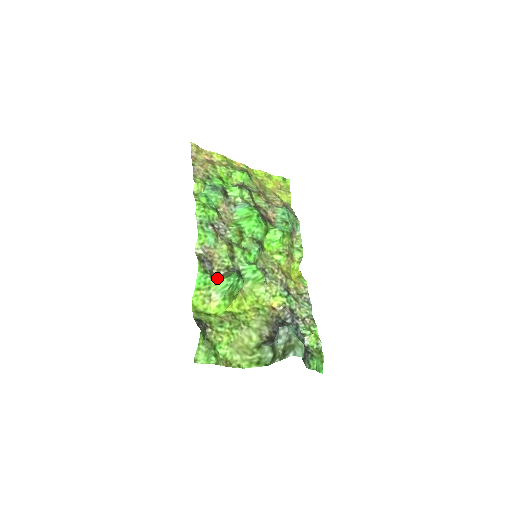
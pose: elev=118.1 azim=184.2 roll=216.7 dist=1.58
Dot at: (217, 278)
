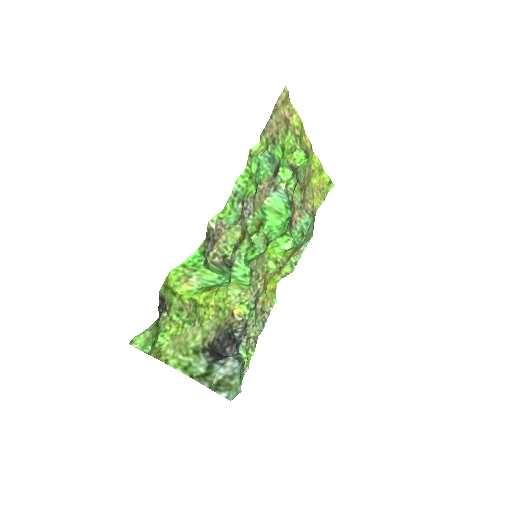
Dot at: (208, 262)
